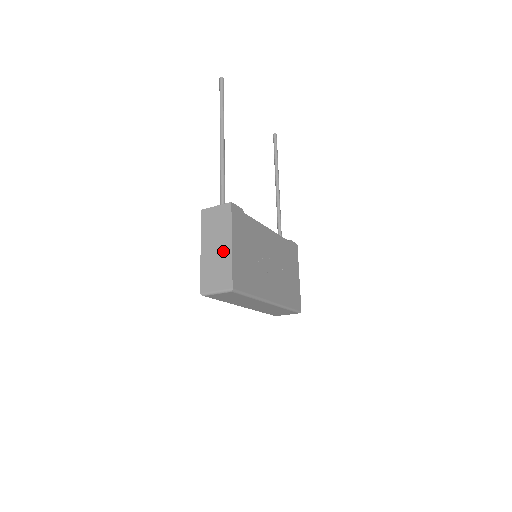
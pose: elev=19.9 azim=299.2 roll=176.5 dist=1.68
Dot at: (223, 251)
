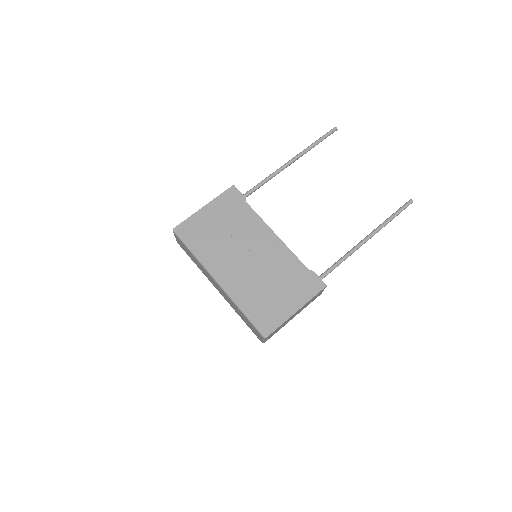
Dot at: occluded
